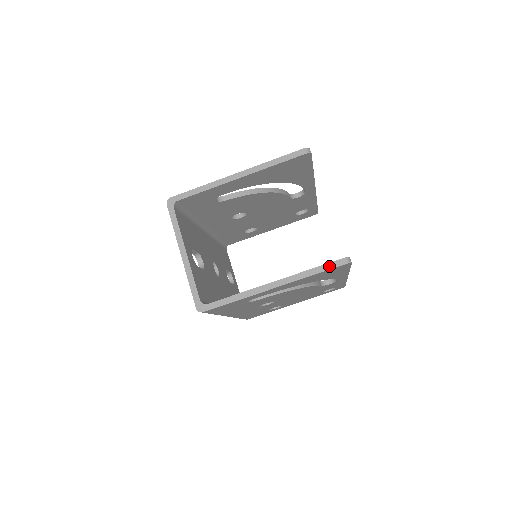
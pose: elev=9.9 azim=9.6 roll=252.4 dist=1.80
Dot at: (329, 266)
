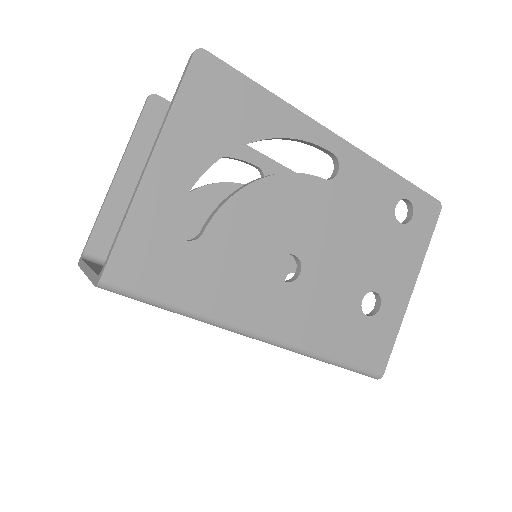
Dot at: (182, 78)
